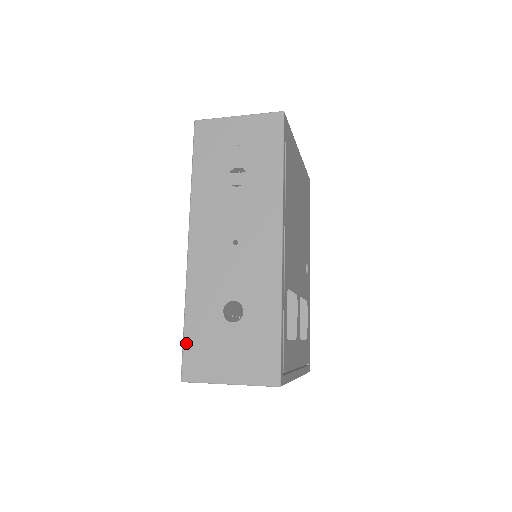
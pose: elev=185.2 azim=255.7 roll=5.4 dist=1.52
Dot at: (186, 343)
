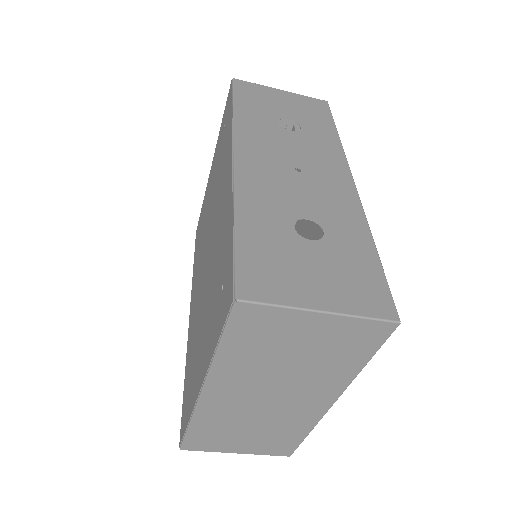
Dot at: (241, 251)
